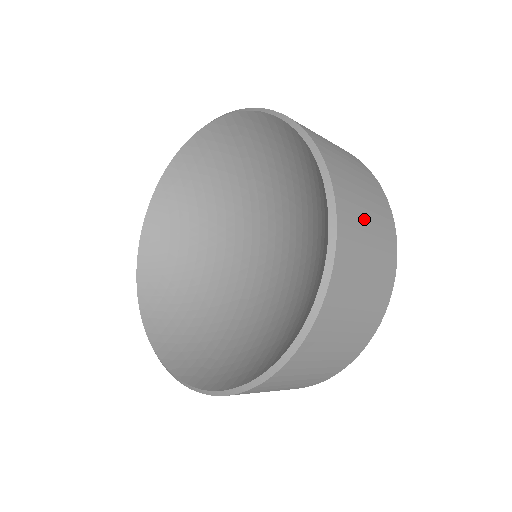
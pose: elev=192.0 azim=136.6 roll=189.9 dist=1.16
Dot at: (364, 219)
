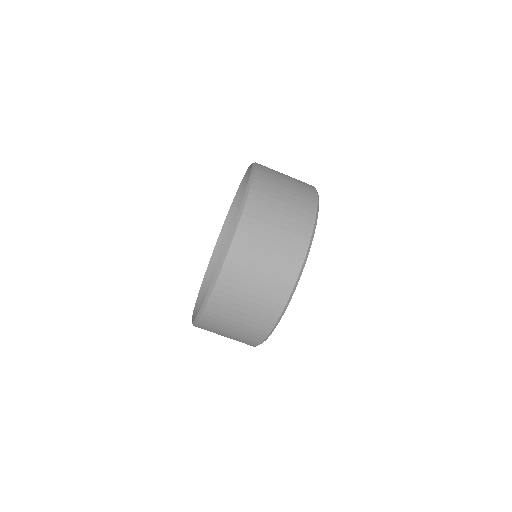
Dot at: (280, 194)
